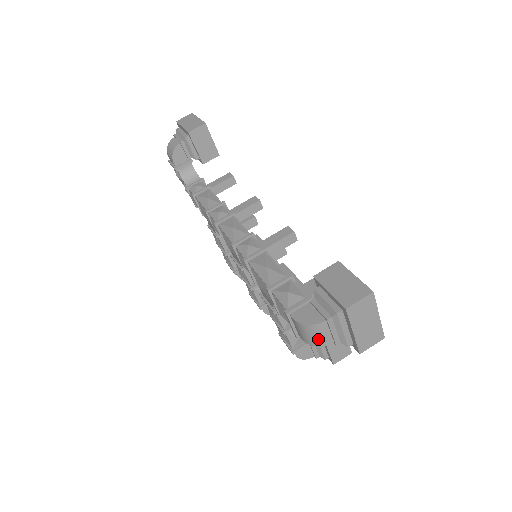
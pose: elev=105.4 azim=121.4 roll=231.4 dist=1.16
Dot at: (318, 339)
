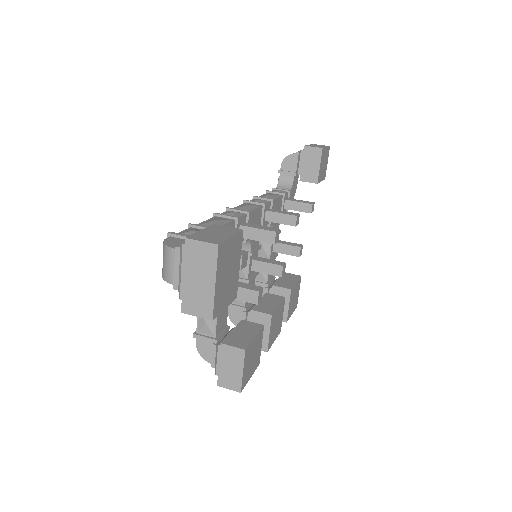
Dot at: (165, 269)
